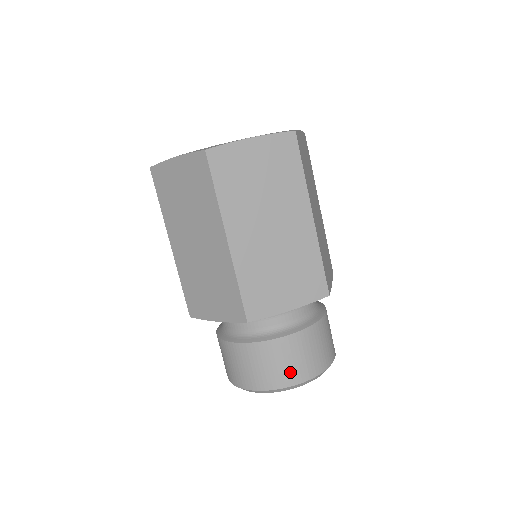
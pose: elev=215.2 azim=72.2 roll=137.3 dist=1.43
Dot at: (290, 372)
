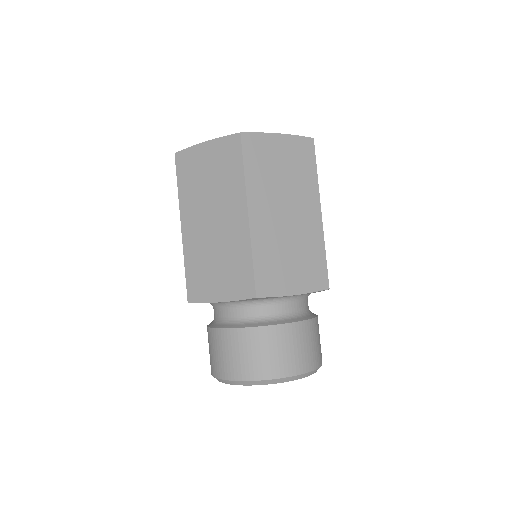
Dot at: (226, 365)
